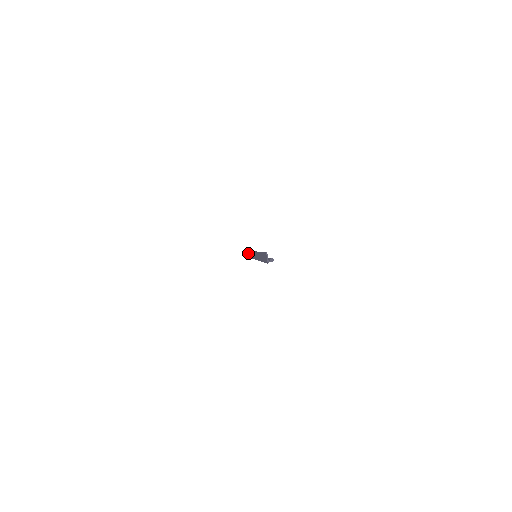
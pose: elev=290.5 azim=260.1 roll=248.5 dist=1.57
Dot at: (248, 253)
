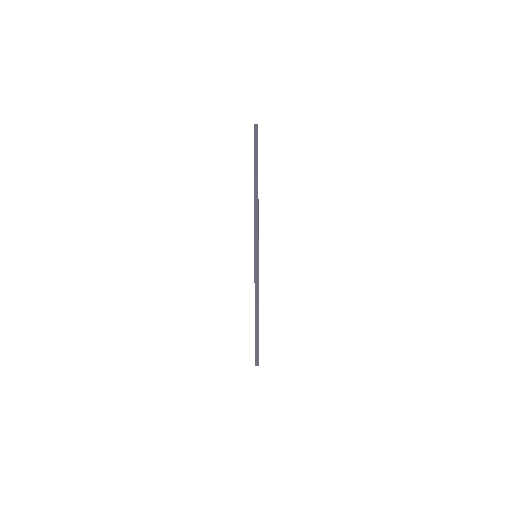
Dot at: occluded
